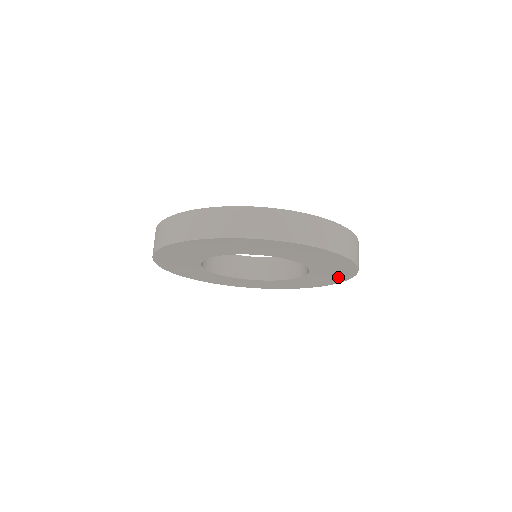
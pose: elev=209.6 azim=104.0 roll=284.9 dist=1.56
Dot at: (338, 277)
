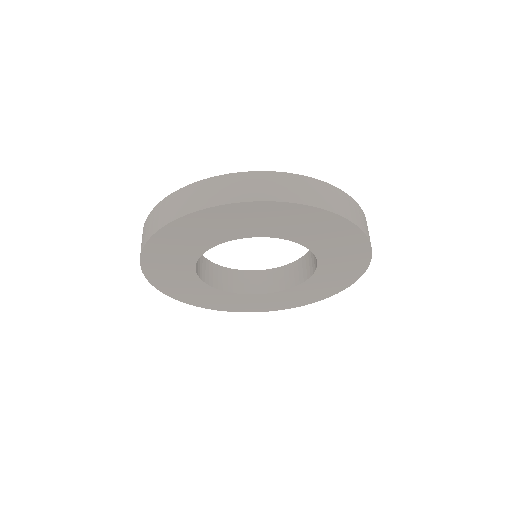
Dot at: (353, 266)
